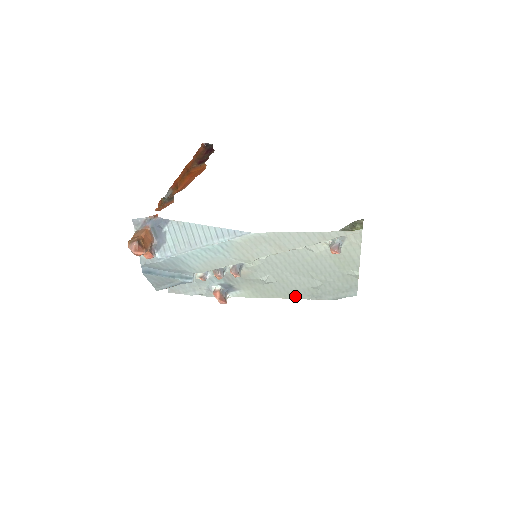
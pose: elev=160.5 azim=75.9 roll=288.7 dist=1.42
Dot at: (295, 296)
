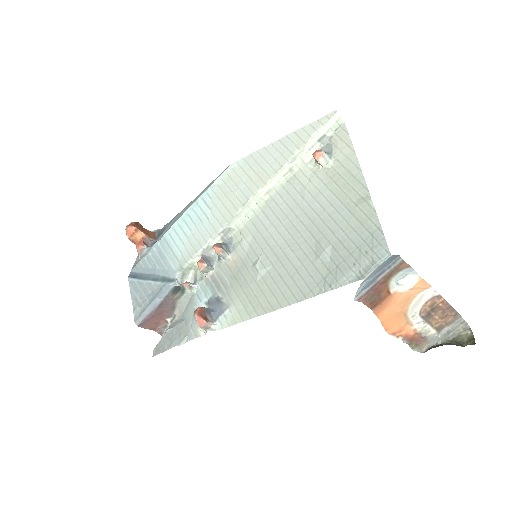
Dot at: (301, 294)
